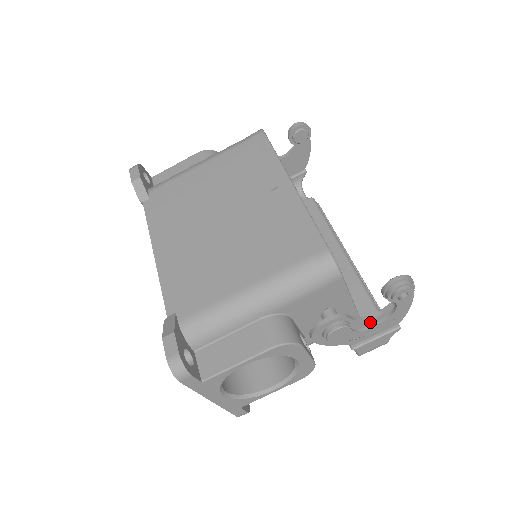
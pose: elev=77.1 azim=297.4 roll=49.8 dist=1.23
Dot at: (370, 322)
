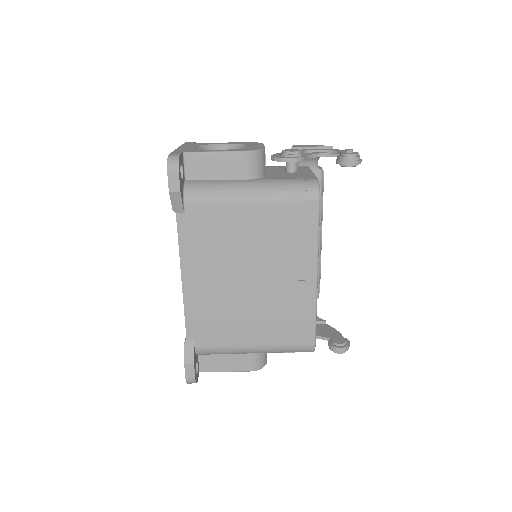
Dot at: occluded
